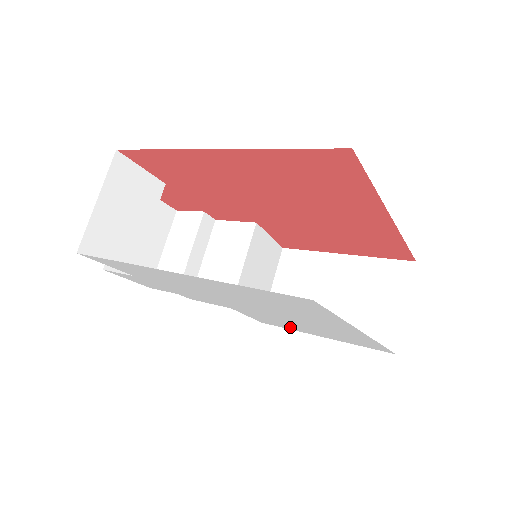
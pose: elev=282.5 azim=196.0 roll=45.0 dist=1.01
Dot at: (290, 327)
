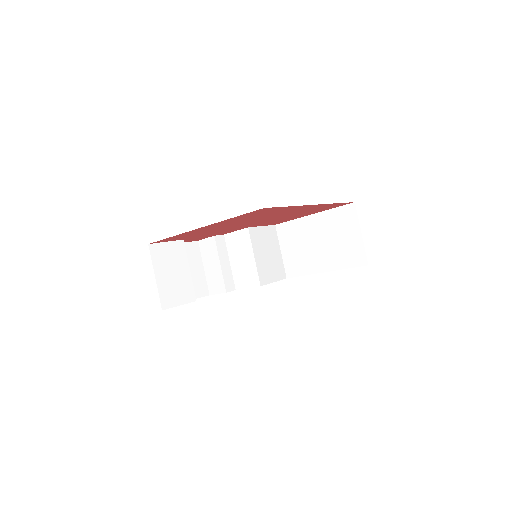
Dot at: occluded
